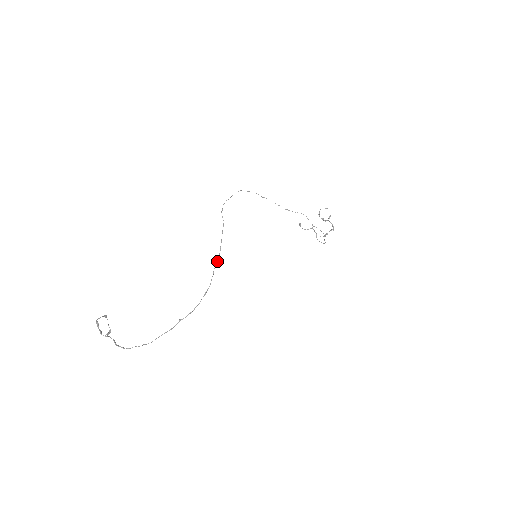
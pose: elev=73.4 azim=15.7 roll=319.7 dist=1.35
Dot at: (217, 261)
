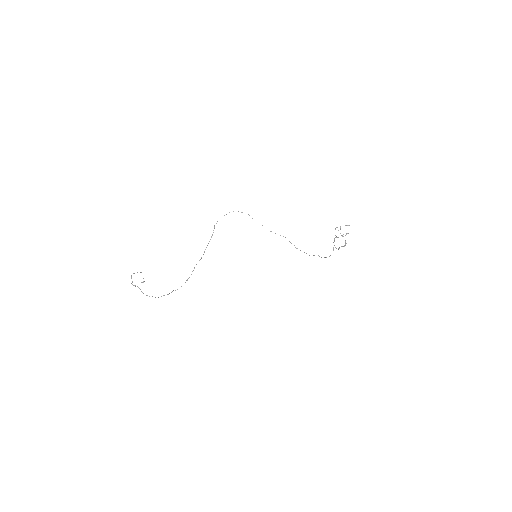
Dot at: occluded
